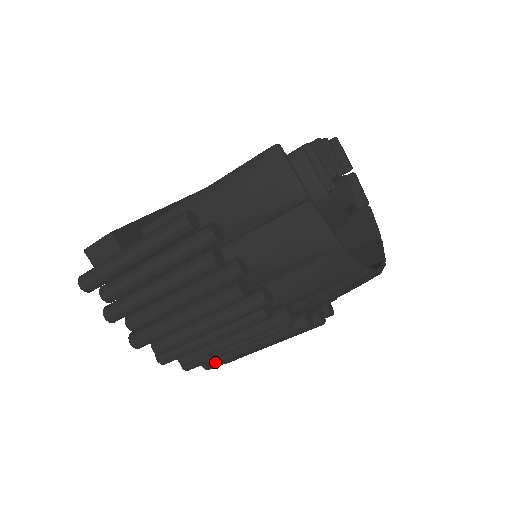
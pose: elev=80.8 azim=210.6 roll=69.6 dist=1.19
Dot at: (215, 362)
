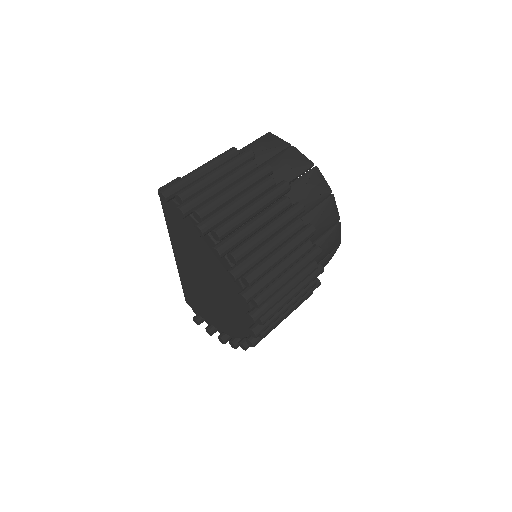
Dot at: (256, 271)
